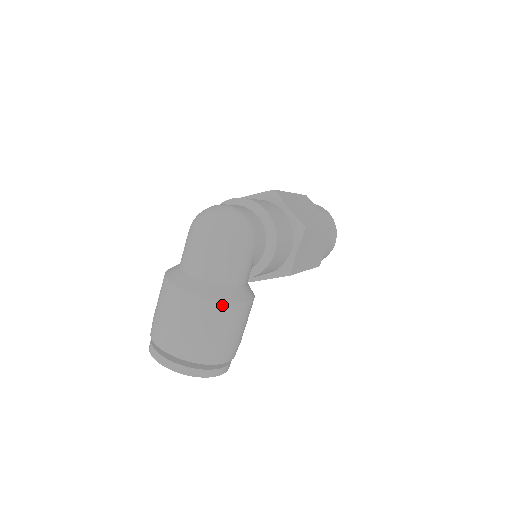
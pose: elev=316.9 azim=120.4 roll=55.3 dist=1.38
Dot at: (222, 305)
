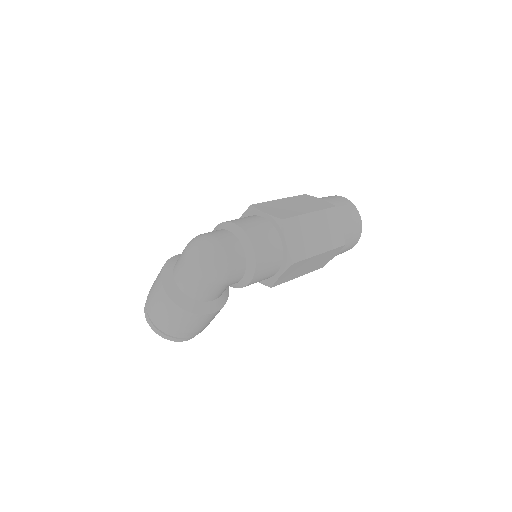
Dot at: (188, 313)
